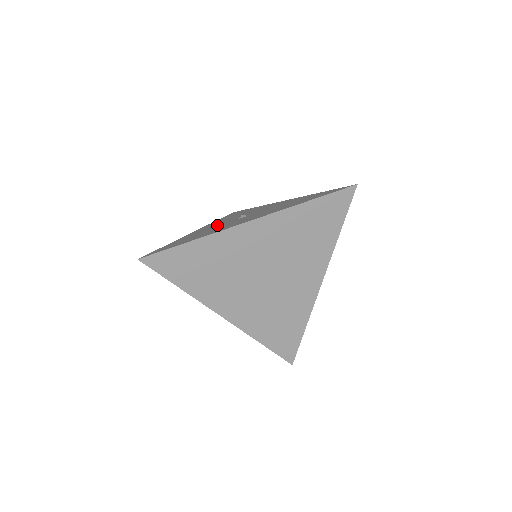
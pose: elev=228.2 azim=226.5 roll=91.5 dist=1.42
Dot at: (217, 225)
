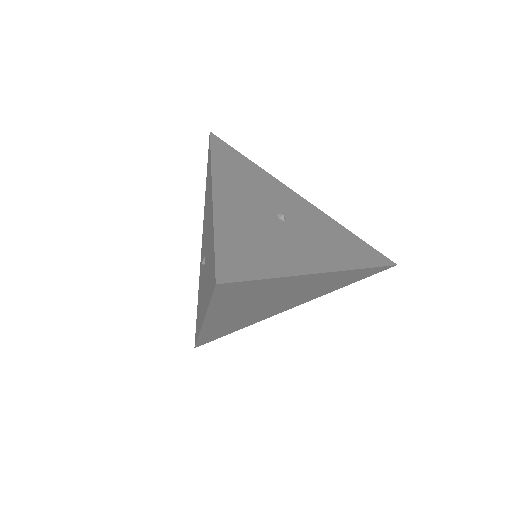
Dot at: (254, 211)
